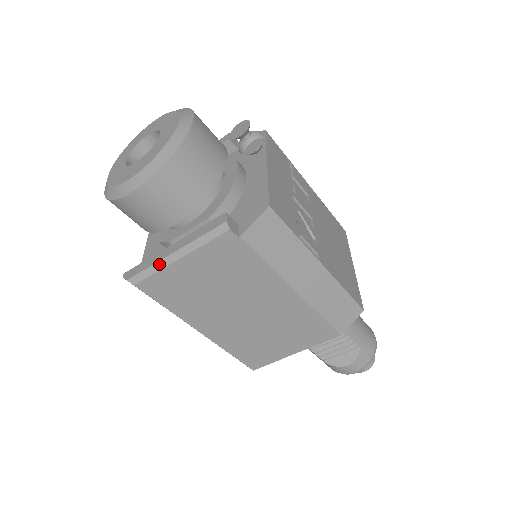
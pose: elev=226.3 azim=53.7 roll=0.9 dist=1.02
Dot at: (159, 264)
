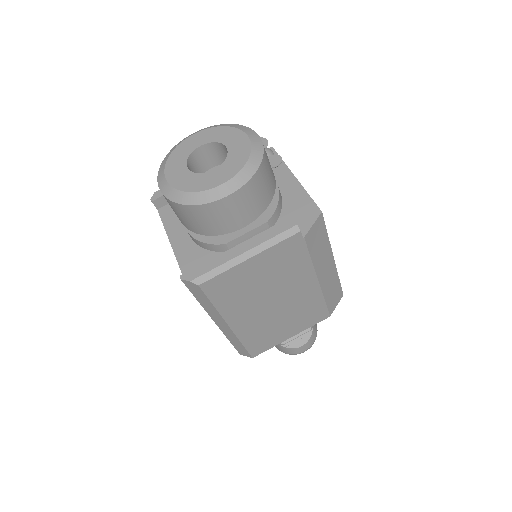
Dot at: (228, 264)
